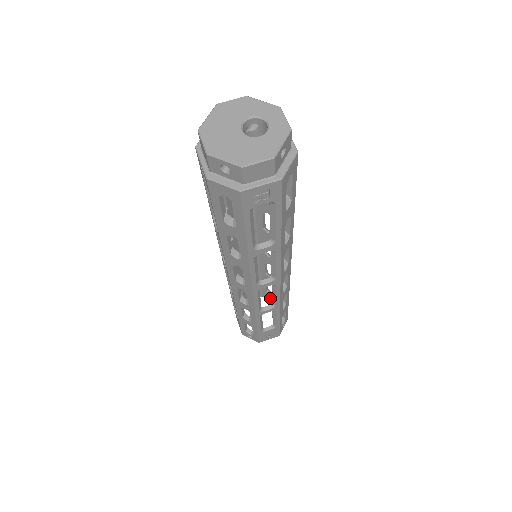
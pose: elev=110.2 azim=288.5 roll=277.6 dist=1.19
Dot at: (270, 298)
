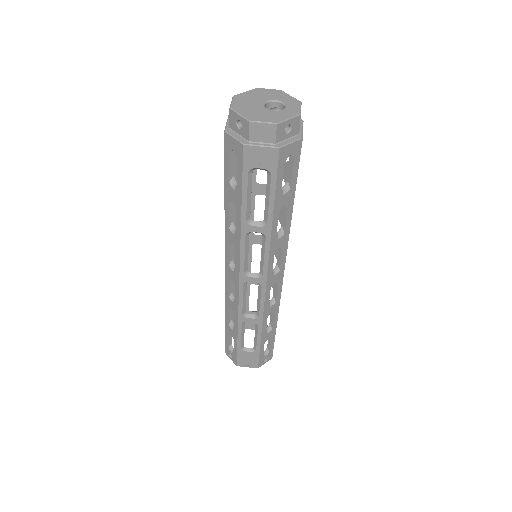
Dot at: occluded
